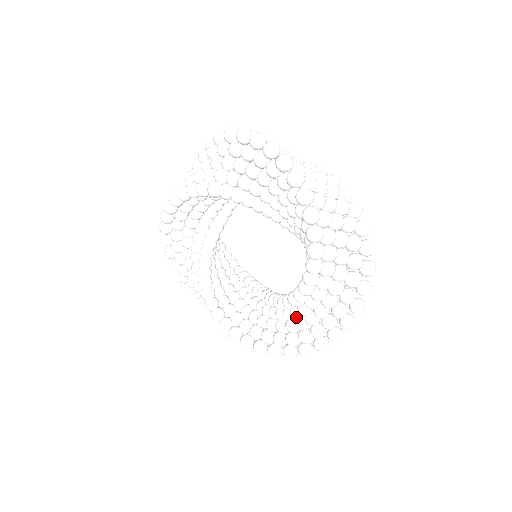
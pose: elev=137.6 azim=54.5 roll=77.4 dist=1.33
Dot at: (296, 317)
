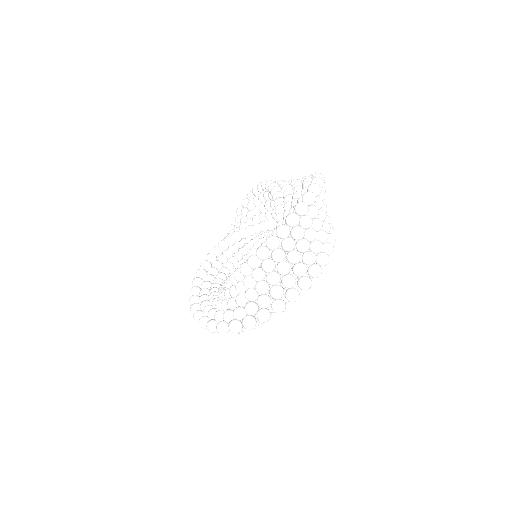
Dot at: (222, 294)
